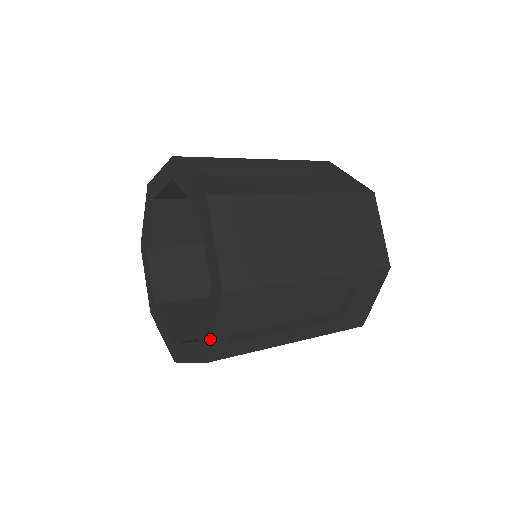
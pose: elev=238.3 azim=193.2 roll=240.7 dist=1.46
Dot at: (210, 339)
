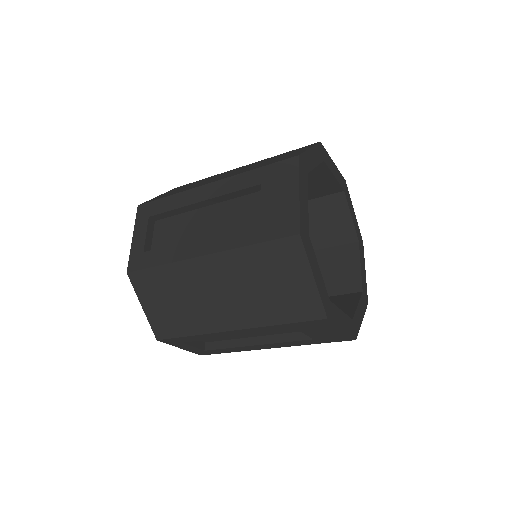
Dot at: (186, 349)
